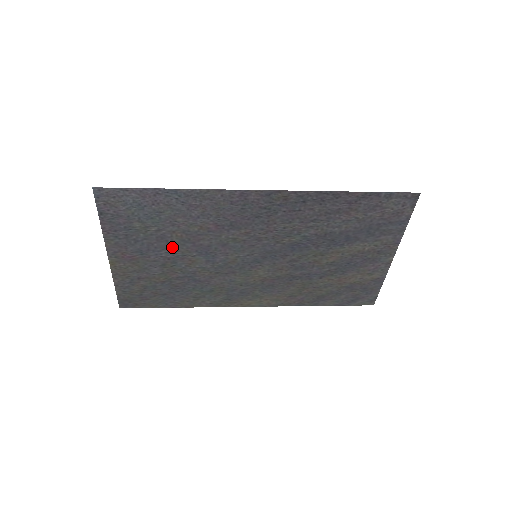
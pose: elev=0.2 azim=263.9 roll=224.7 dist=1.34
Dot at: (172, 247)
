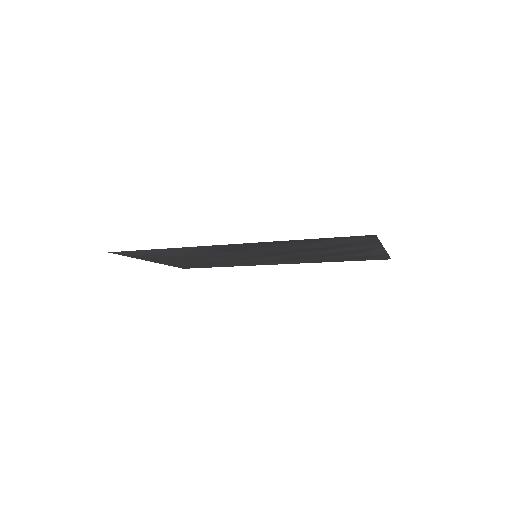
Dot at: (189, 258)
